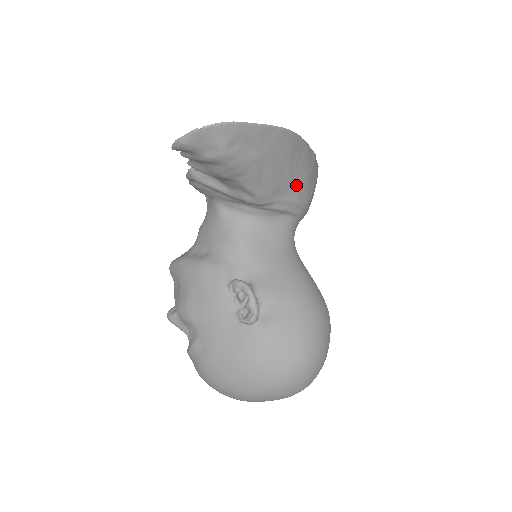
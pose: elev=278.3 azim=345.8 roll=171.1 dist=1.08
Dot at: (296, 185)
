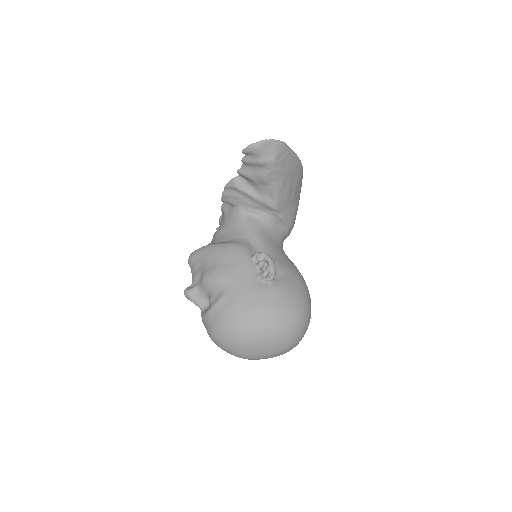
Dot at: (294, 206)
